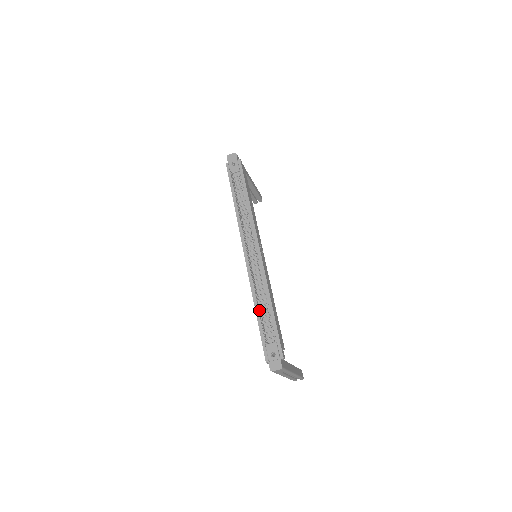
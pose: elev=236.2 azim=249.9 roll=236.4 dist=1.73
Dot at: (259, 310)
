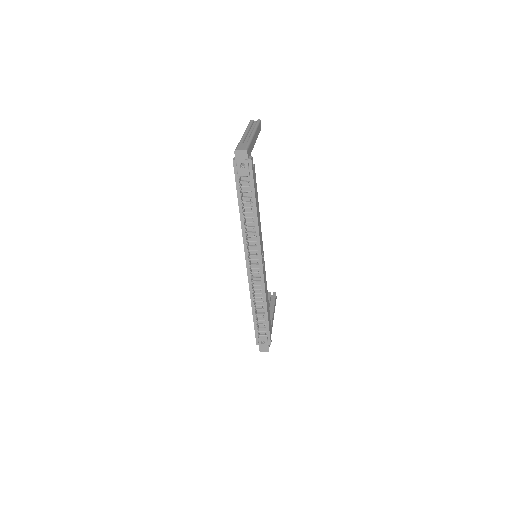
Dot at: occluded
